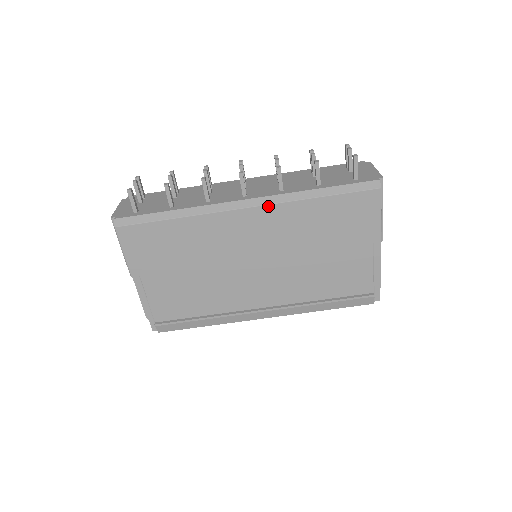
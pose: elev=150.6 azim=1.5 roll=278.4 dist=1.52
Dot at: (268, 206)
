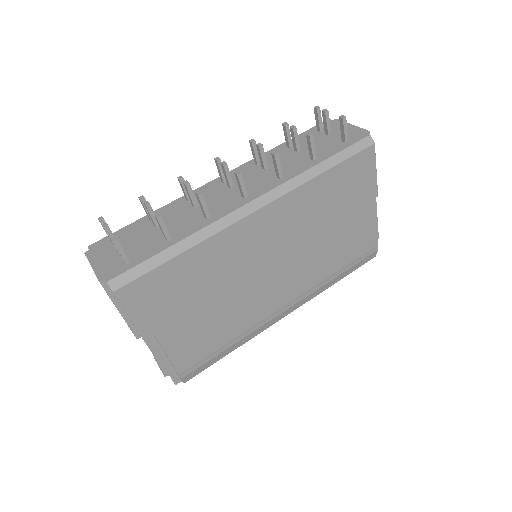
Dot at: (278, 200)
